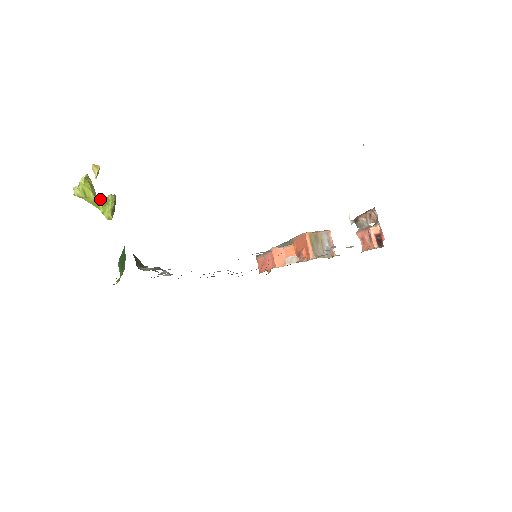
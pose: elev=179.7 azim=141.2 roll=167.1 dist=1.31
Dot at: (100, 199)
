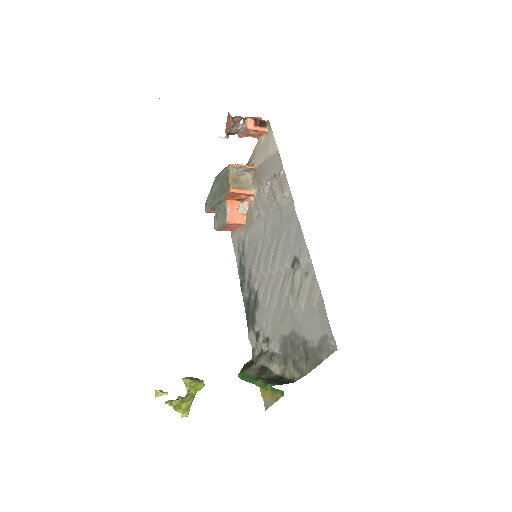
Dot at: (190, 393)
